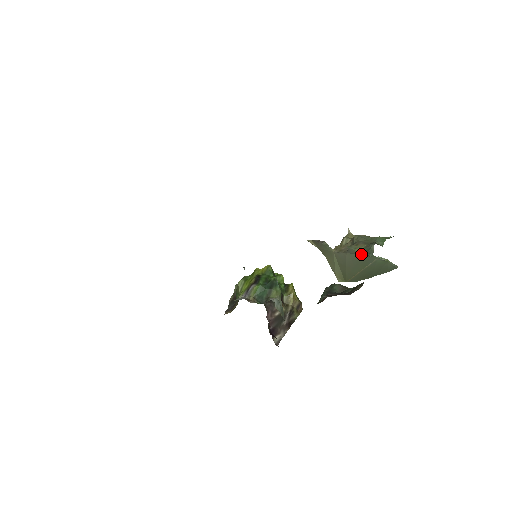
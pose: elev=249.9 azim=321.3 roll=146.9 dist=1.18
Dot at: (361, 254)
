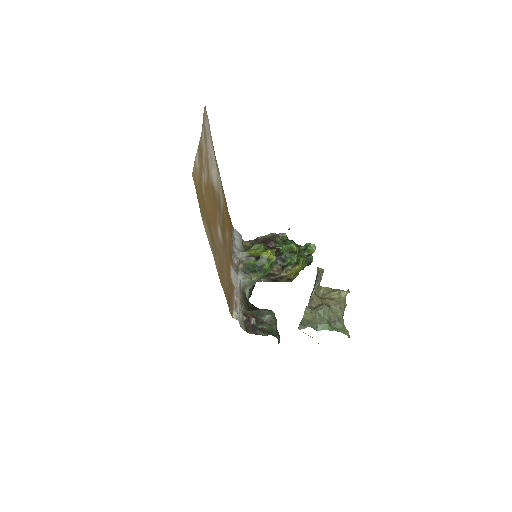
Dot at: (305, 319)
